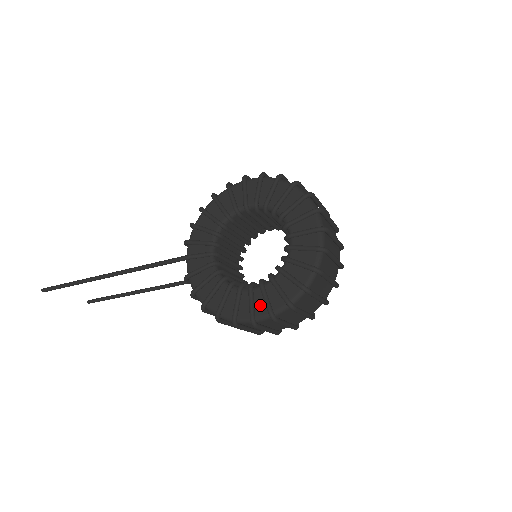
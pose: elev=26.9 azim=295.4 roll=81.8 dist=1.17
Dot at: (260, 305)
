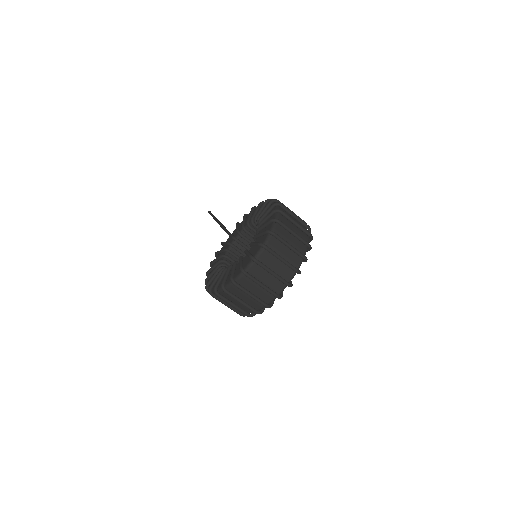
Dot at: occluded
